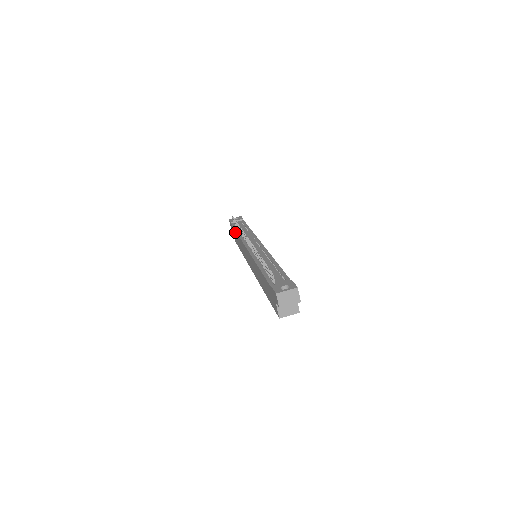
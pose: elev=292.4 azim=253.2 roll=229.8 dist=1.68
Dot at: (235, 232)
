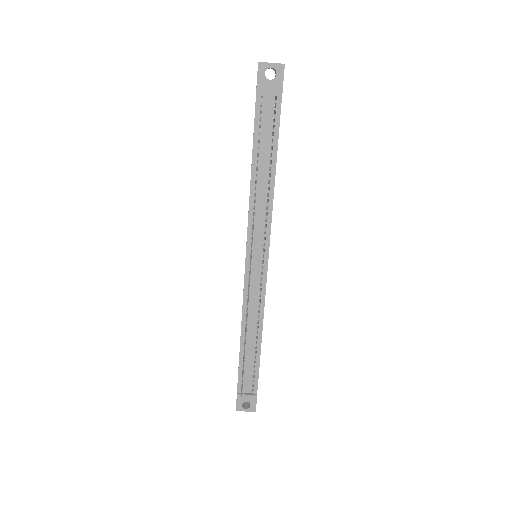
Dot at: occluded
